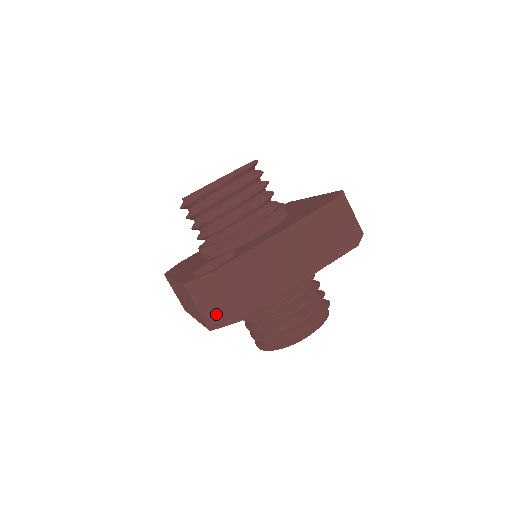
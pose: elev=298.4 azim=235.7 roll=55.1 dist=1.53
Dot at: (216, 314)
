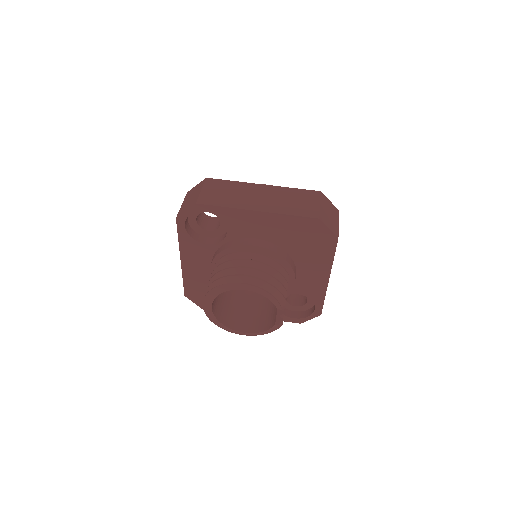
Dot at: (188, 204)
